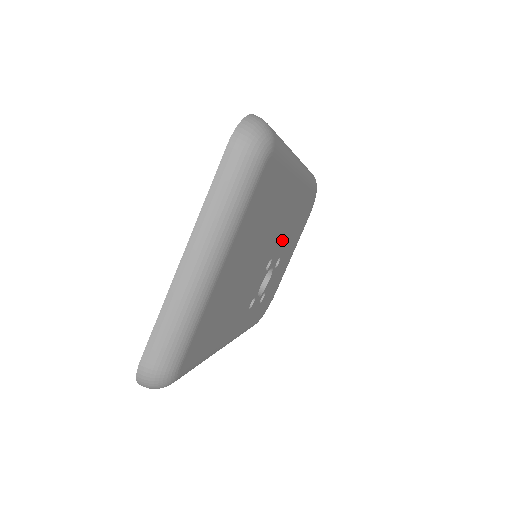
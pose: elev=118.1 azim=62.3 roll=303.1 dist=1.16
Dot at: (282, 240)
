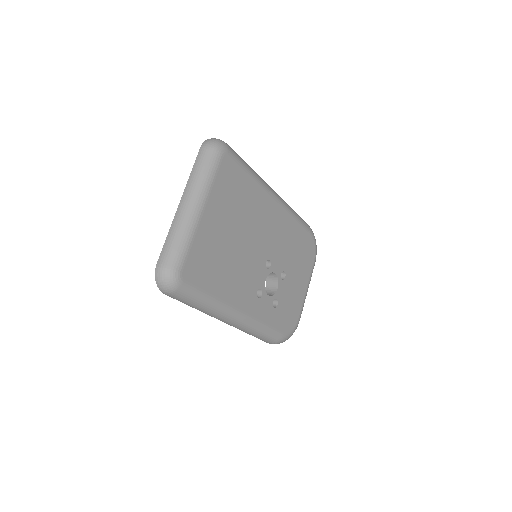
Dot at: (278, 252)
